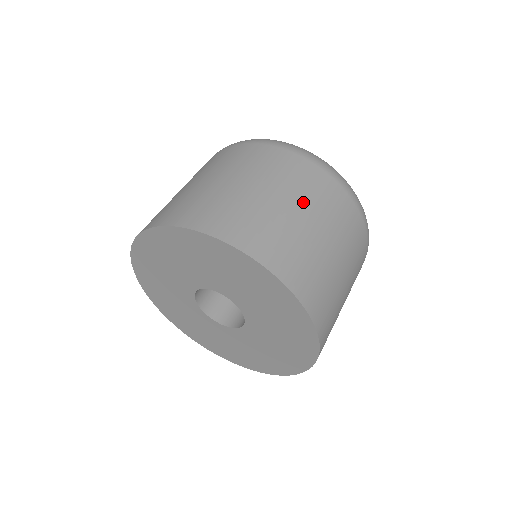
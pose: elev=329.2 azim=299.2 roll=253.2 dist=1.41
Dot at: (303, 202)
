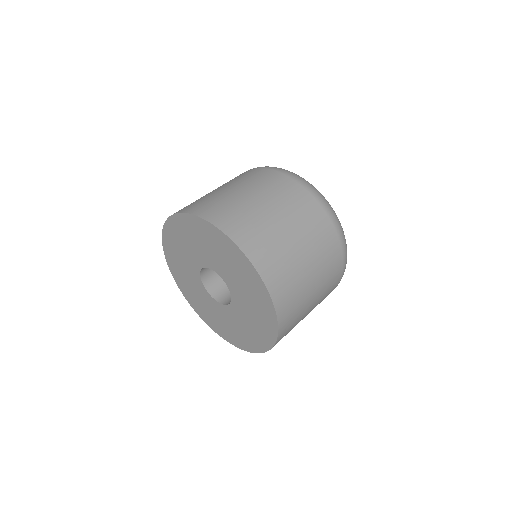
Dot at: (284, 211)
